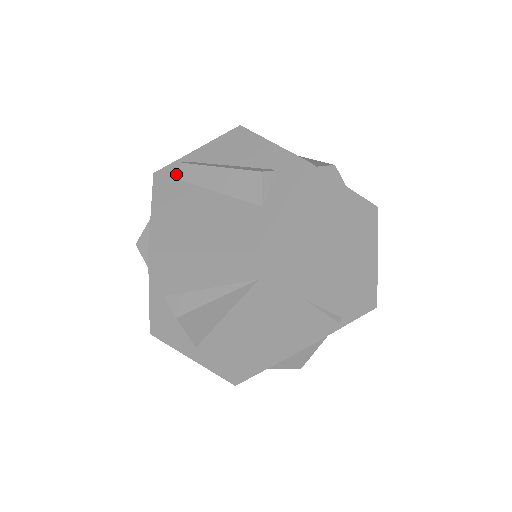
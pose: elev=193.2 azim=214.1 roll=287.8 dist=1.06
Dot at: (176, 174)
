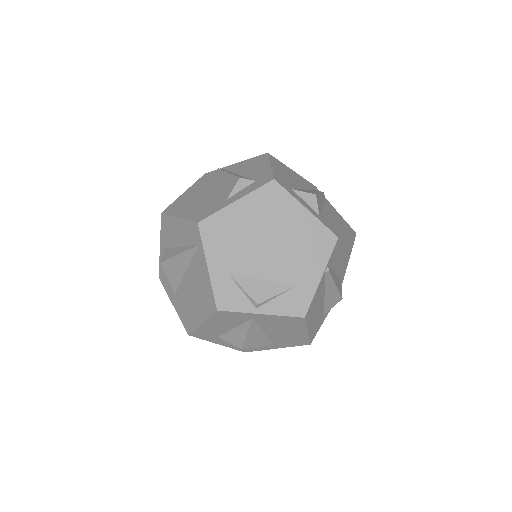
Dot at: (212, 175)
